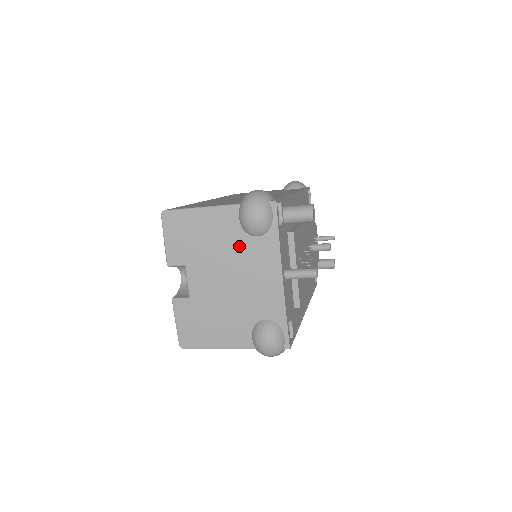
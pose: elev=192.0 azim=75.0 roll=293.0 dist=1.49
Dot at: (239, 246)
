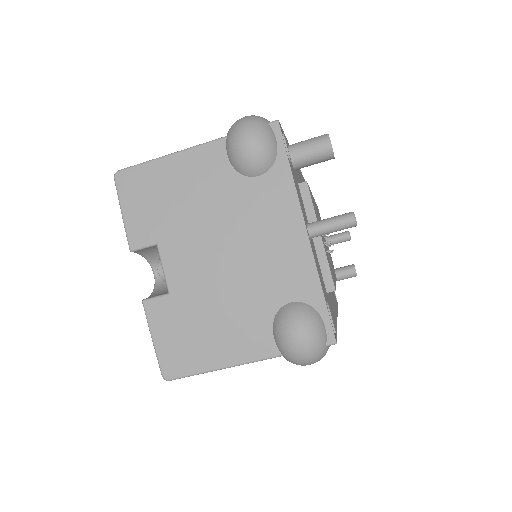
Dot at: (233, 196)
